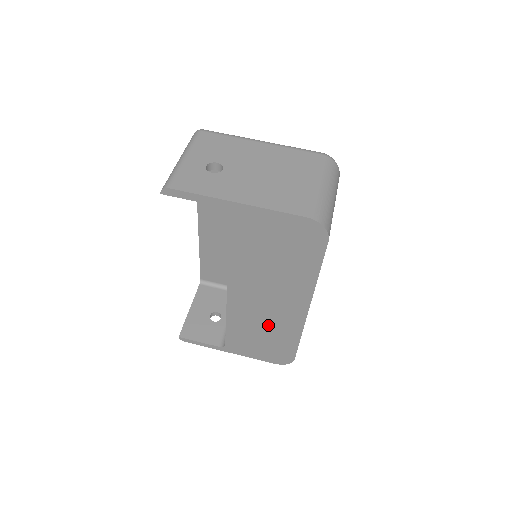
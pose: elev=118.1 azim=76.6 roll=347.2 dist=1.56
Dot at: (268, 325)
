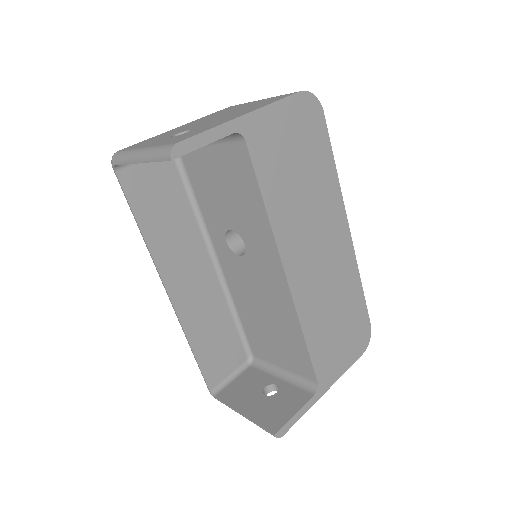
Dot at: (334, 292)
